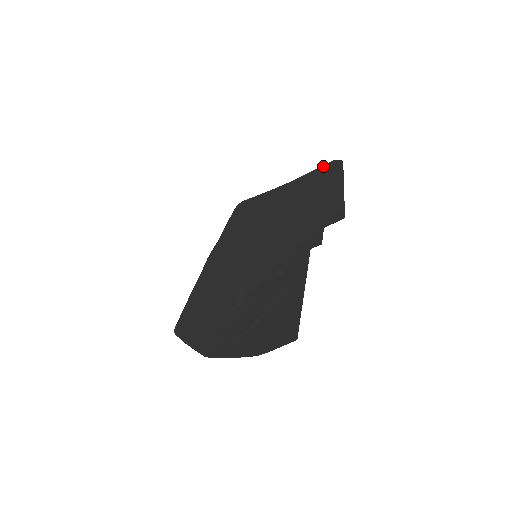
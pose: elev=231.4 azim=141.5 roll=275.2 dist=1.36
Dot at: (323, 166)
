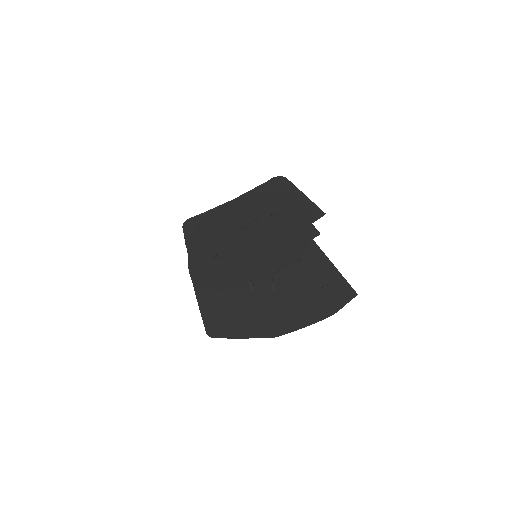
Dot at: (267, 182)
